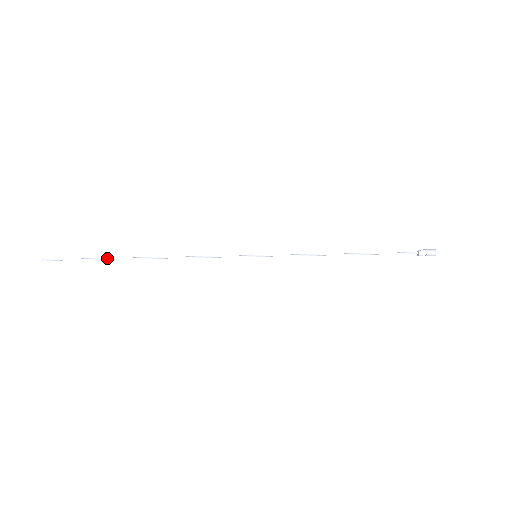
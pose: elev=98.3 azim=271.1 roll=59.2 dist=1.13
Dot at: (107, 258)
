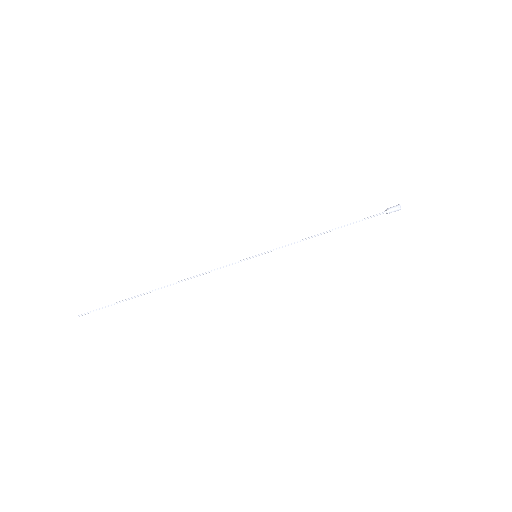
Dot at: (133, 297)
